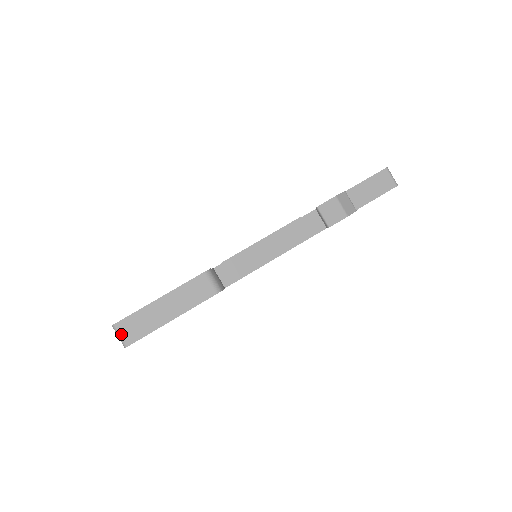
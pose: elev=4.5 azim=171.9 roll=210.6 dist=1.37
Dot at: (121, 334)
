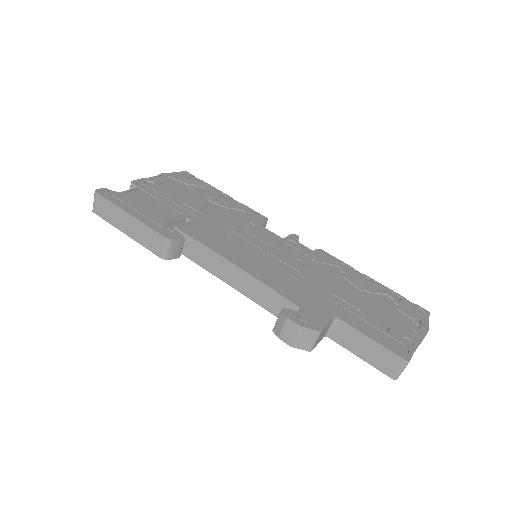
Dot at: (95, 202)
